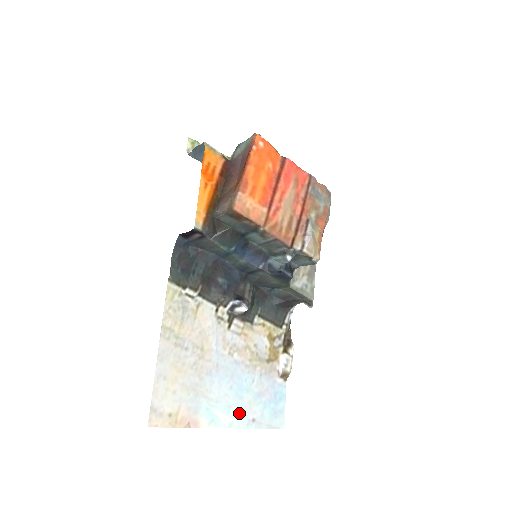
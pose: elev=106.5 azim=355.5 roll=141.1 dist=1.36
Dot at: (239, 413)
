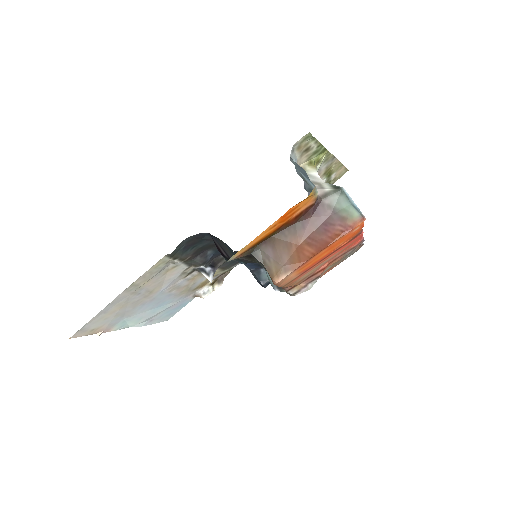
Dot at: (145, 320)
